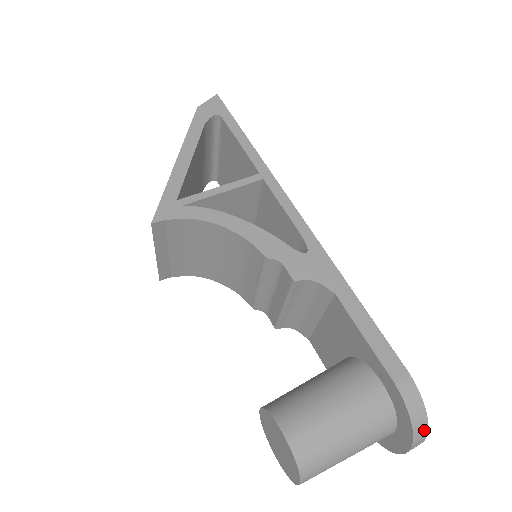
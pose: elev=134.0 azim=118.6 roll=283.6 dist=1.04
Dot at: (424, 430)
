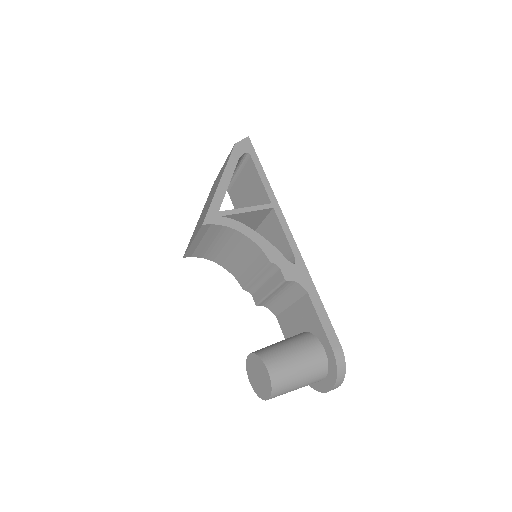
Dot at: (342, 379)
